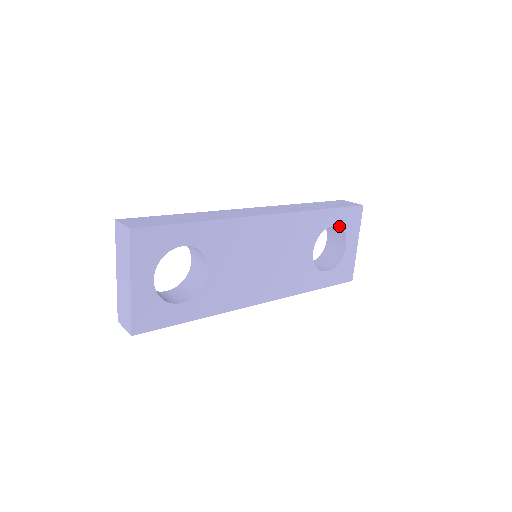
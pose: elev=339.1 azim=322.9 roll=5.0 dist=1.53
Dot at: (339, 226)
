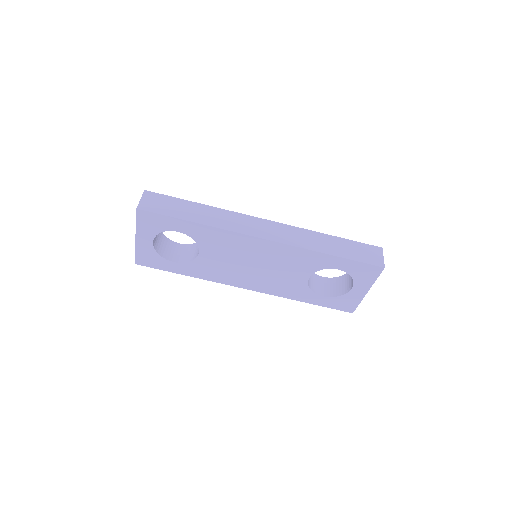
Dot at: (347, 272)
